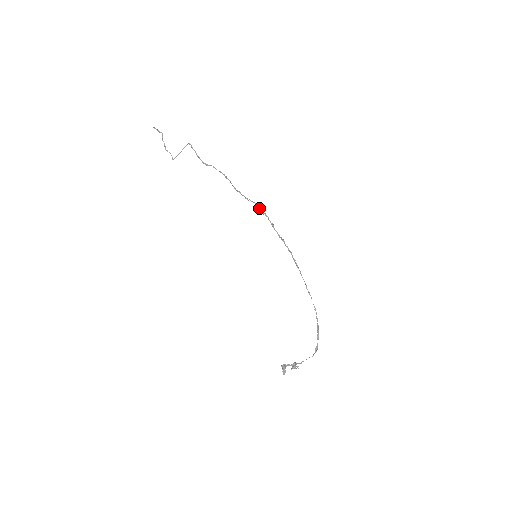
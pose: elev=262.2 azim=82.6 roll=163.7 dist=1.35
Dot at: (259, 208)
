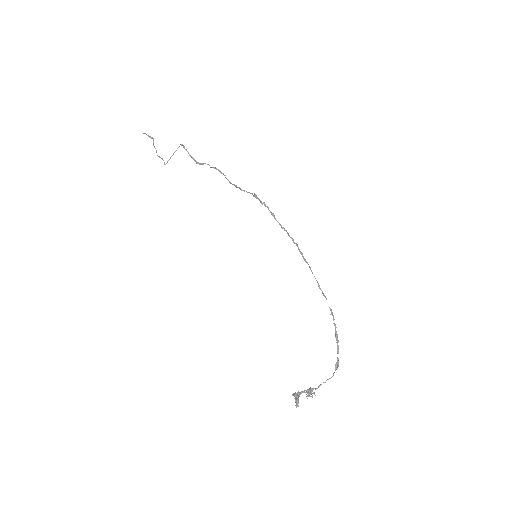
Dot at: (257, 198)
